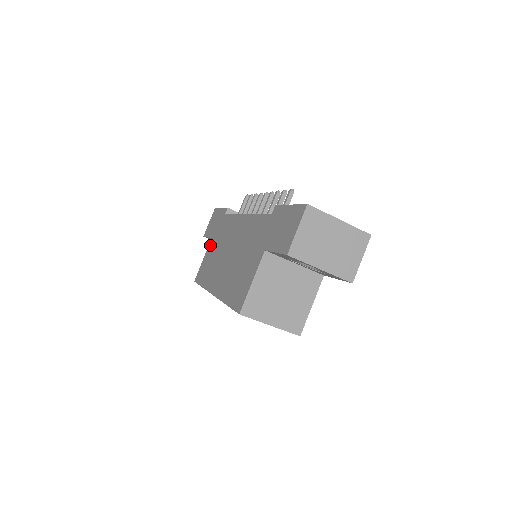
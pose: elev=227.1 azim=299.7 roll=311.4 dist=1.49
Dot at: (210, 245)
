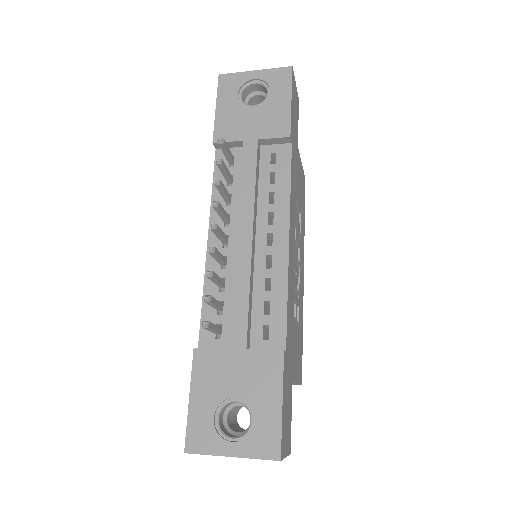
Dot at: occluded
